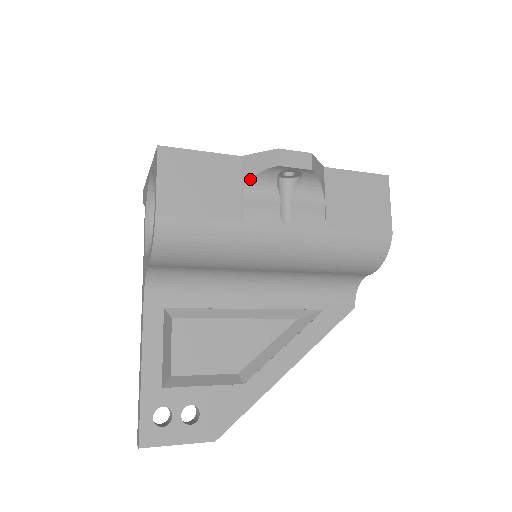
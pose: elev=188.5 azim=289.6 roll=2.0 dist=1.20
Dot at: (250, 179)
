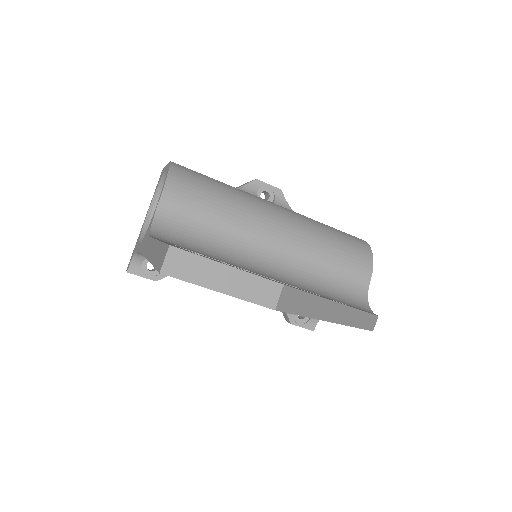
Dot at: (237, 188)
